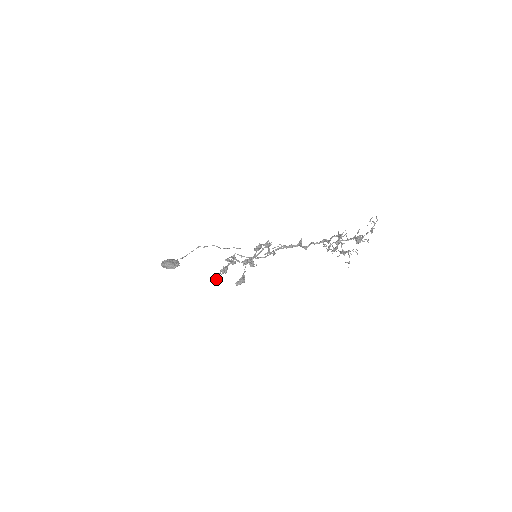
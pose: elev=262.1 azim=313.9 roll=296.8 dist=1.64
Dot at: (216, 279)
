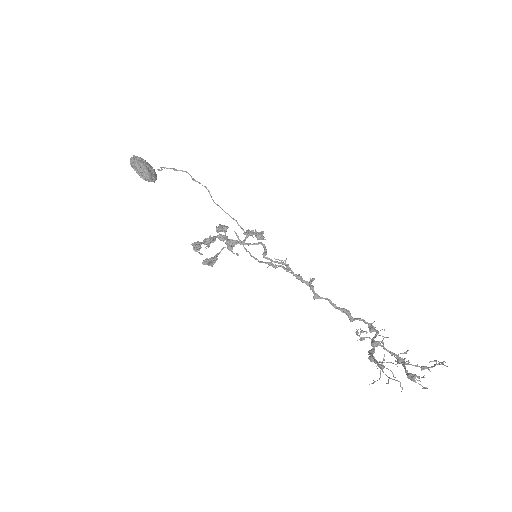
Dot at: (198, 250)
